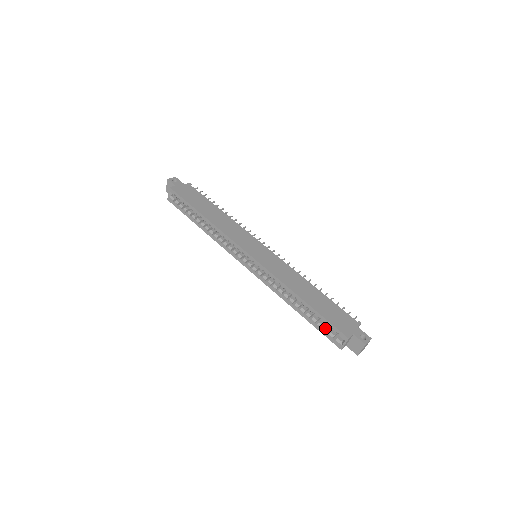
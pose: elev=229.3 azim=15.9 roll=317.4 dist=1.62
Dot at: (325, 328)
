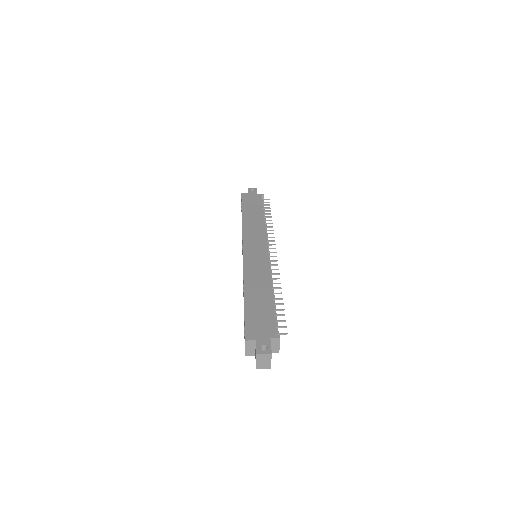
Dot at: occluded
